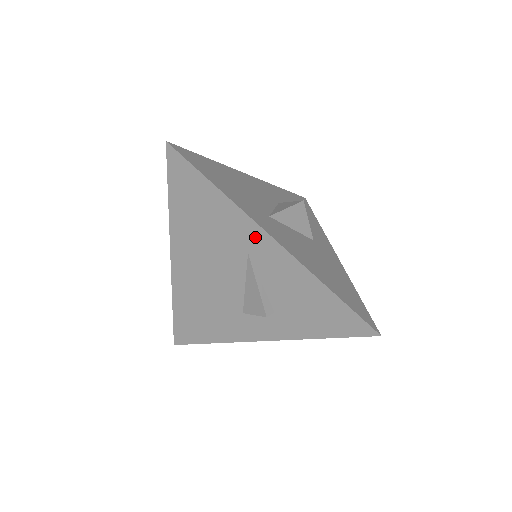
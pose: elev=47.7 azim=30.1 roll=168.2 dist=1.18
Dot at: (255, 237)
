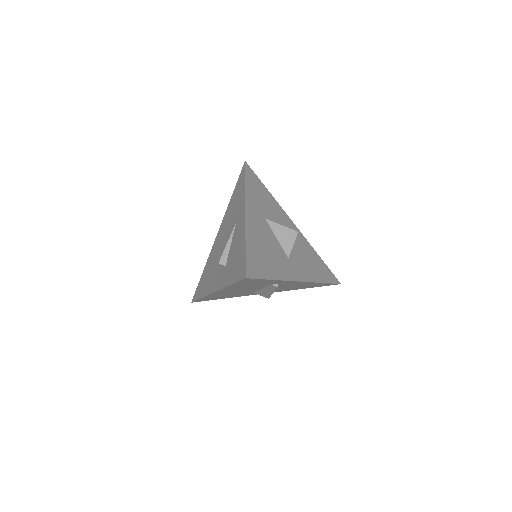
Dot at: (242, 211)
